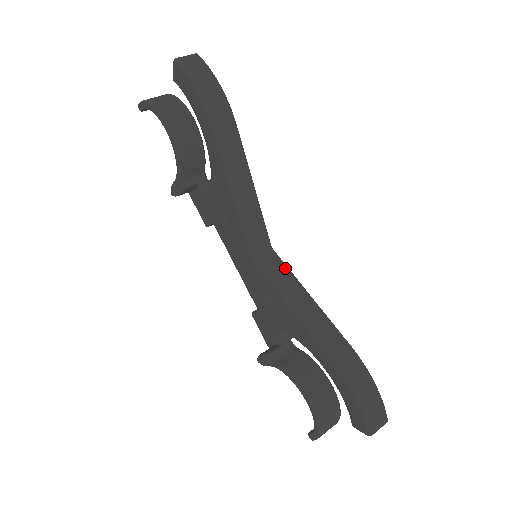
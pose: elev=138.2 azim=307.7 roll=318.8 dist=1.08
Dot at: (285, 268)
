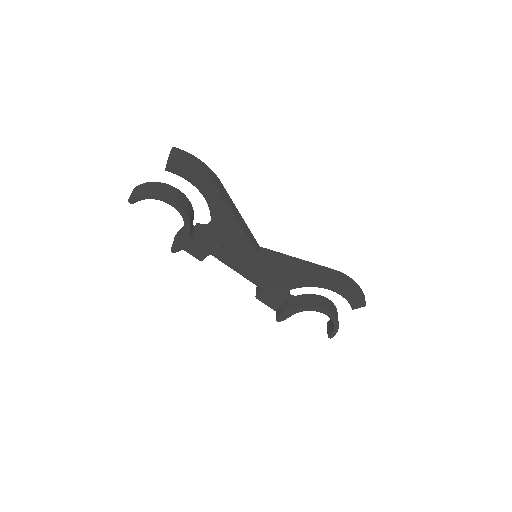
Dot at: (276, 252)
